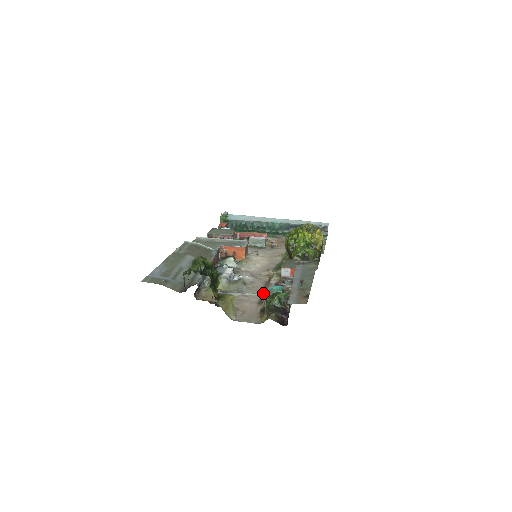
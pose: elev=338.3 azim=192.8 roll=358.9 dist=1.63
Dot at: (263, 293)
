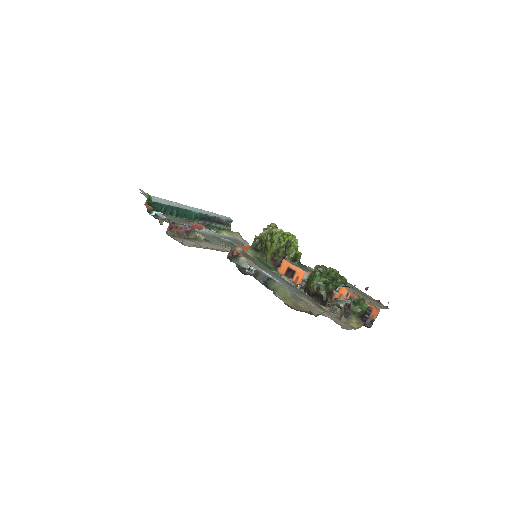
Dot at: (348, 300)
